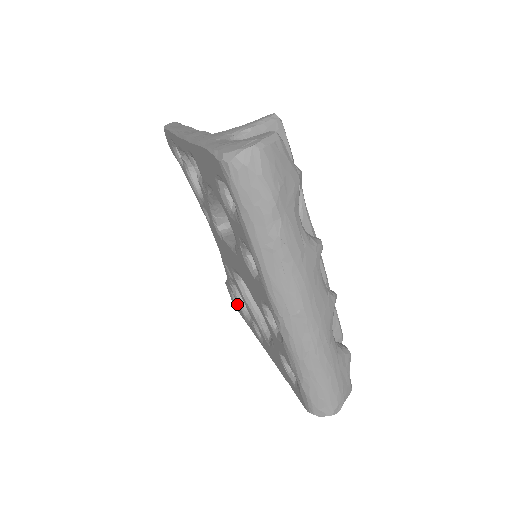
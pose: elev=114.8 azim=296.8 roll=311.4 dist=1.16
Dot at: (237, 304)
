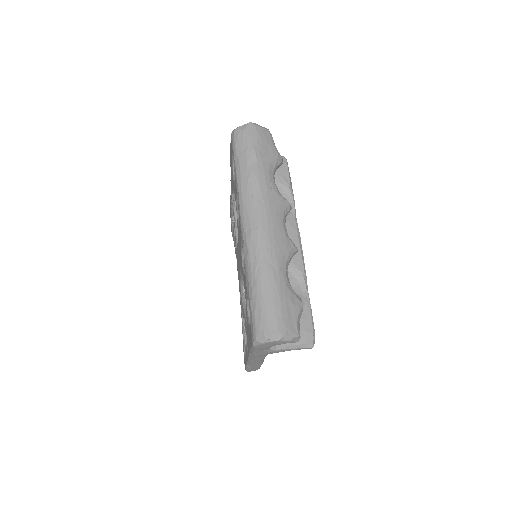
Dot at: occluded
